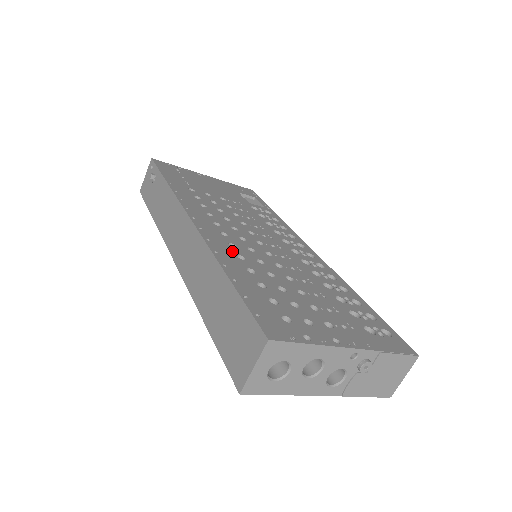
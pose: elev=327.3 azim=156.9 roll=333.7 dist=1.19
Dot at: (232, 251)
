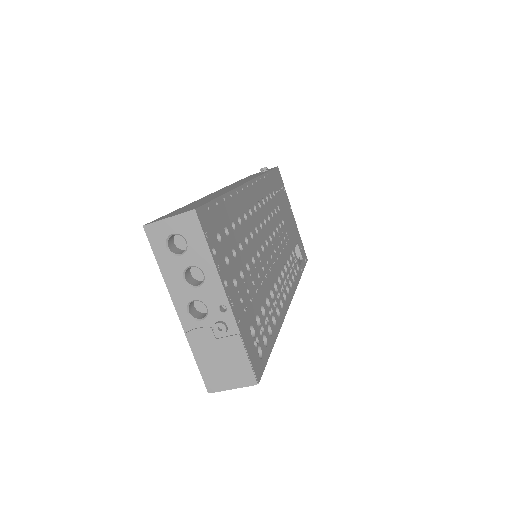
Dot at: (246, 209)
